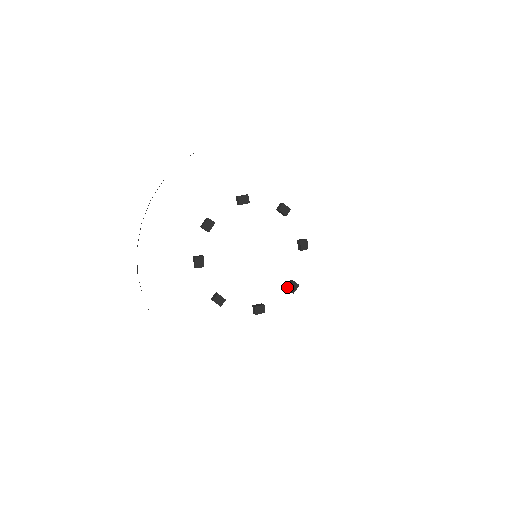
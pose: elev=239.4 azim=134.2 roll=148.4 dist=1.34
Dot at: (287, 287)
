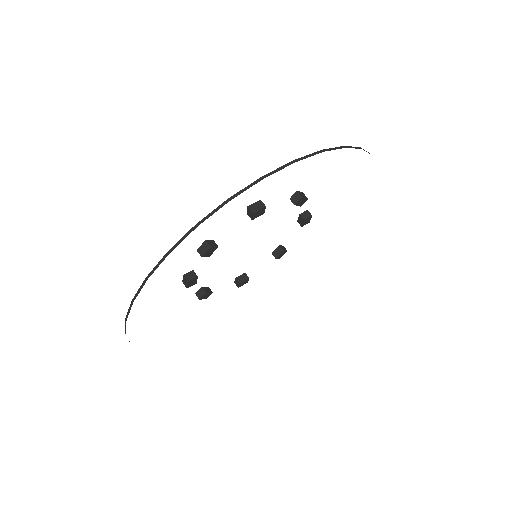
Dot at: (275, 255)
